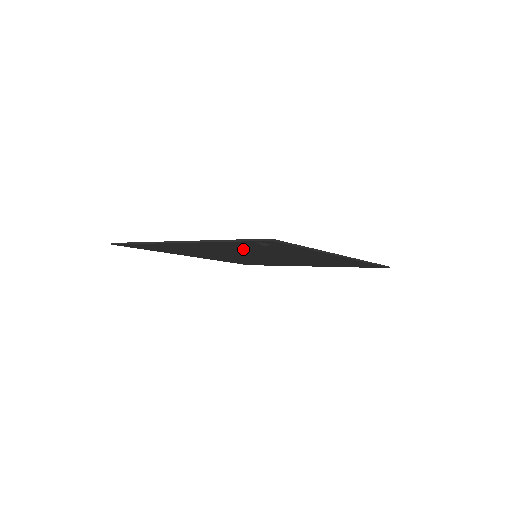
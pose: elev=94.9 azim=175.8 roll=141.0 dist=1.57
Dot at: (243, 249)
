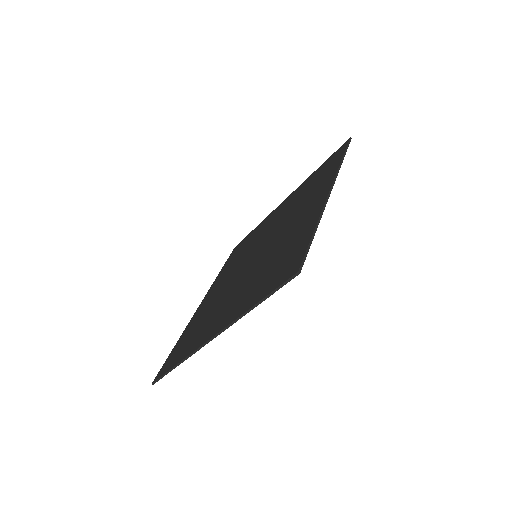
Dot at: occluded
